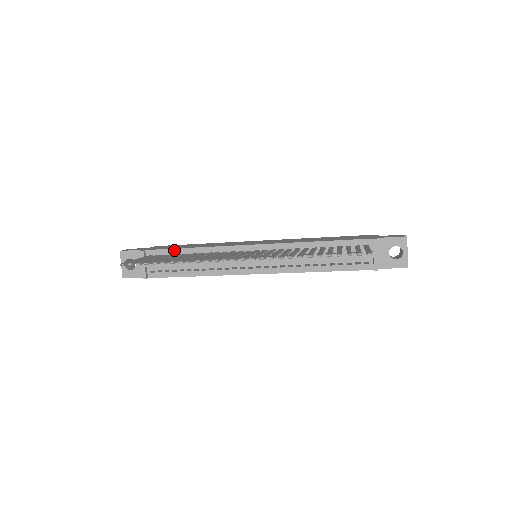
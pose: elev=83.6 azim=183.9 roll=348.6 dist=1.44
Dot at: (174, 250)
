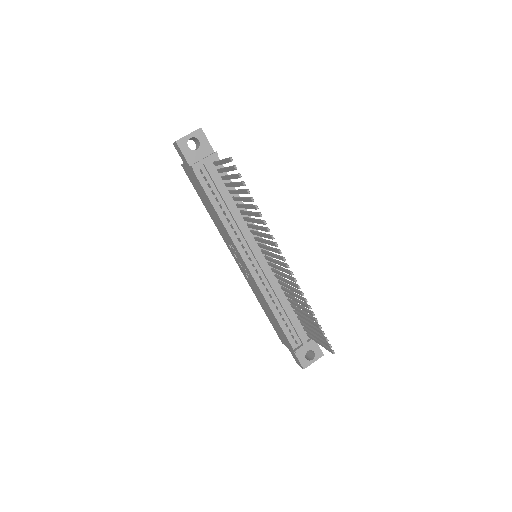
Dot at: occluded
